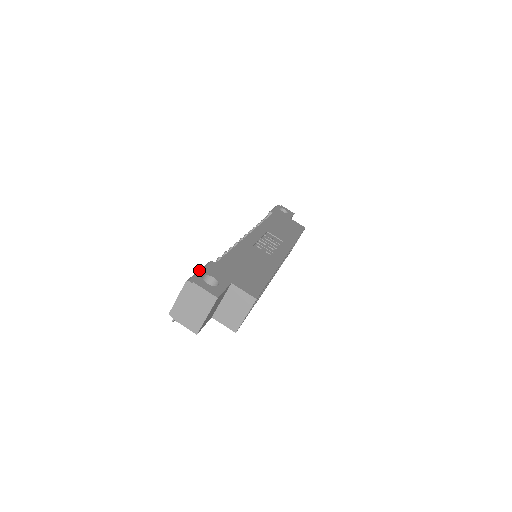
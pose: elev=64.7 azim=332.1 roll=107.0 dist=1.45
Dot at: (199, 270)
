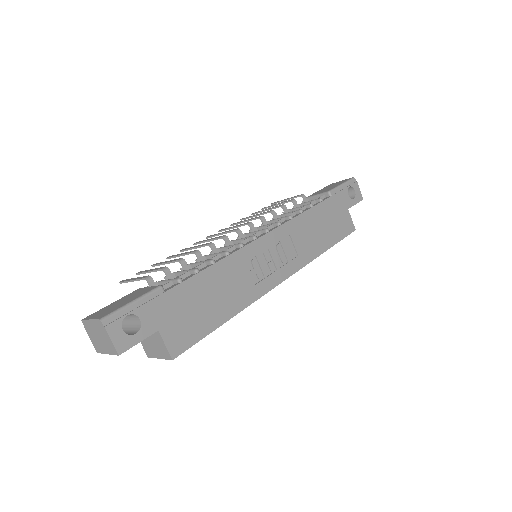
Dot at: (131, 302)
